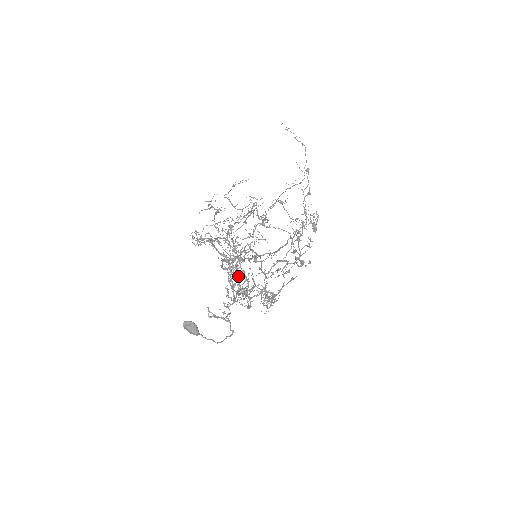
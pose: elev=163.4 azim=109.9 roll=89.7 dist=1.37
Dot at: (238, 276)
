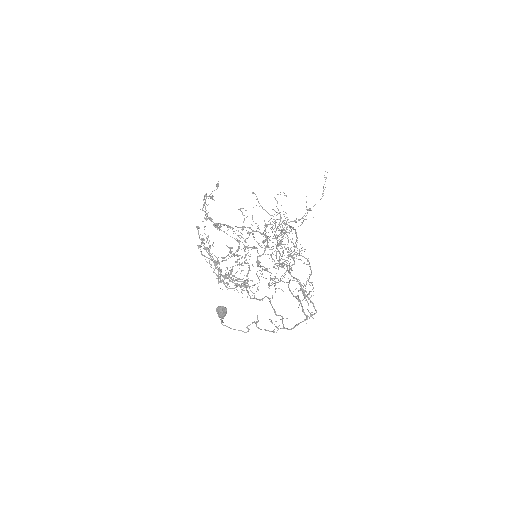
Dot at: occluded
